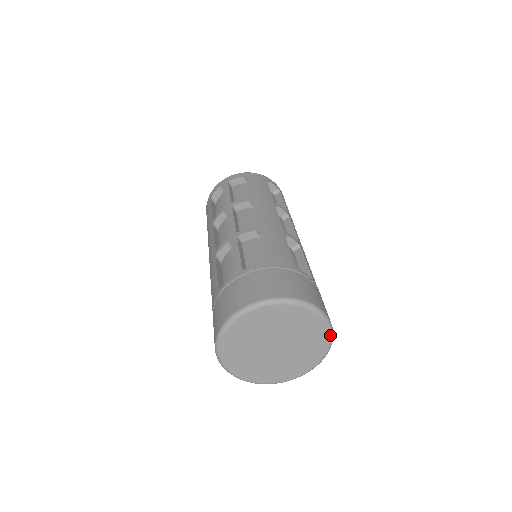
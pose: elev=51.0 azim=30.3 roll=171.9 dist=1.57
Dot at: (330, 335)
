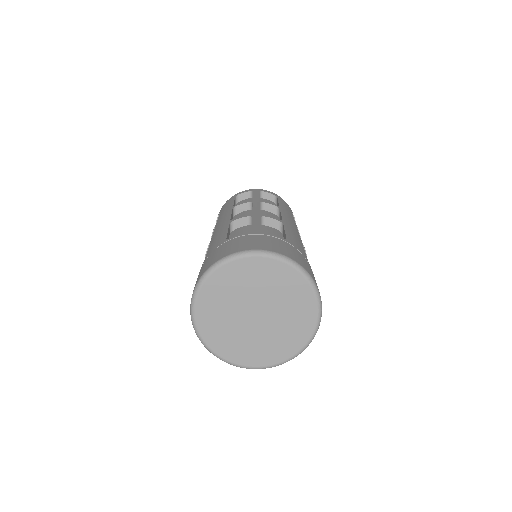
Dot at: (280, 260)
